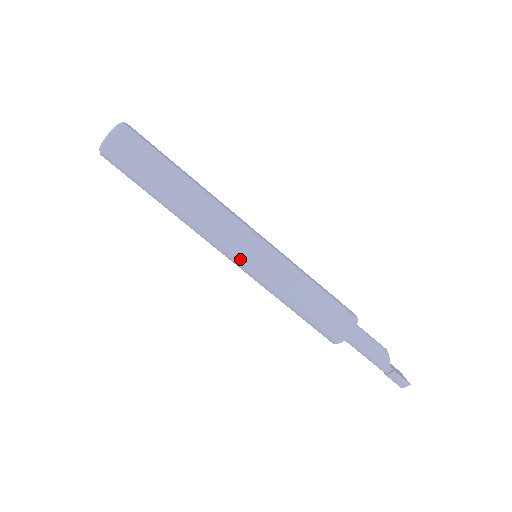
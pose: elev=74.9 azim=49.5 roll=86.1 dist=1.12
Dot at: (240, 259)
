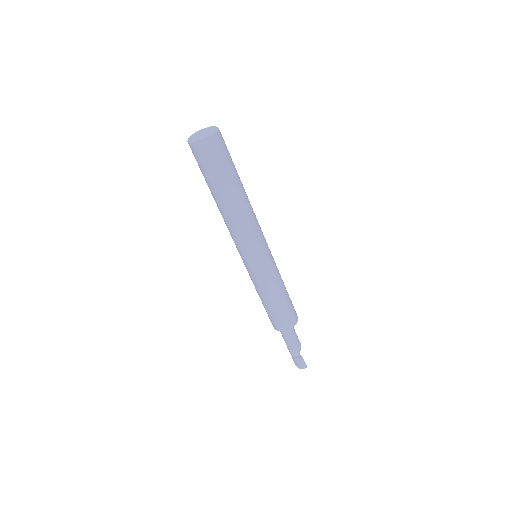
Dot at: (253, 256)
